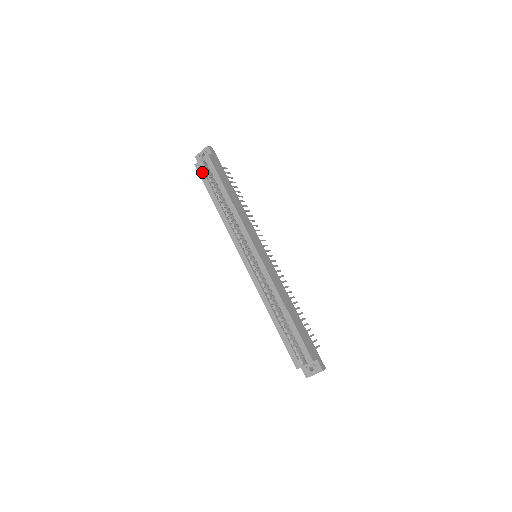
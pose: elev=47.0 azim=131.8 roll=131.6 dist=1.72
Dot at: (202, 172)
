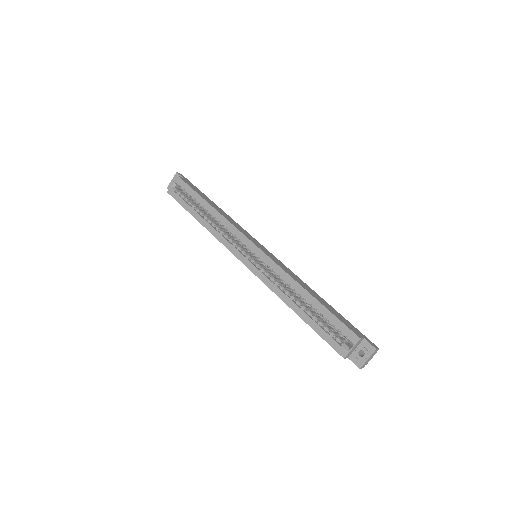
Dot at: (176, 195)
